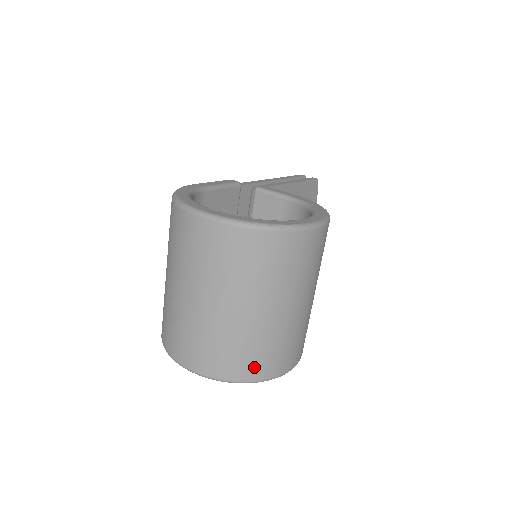
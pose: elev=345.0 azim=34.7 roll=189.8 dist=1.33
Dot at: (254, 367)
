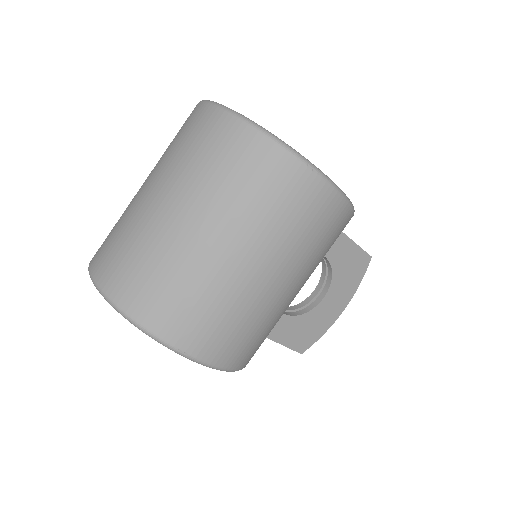
Dot at: (161, 310)
